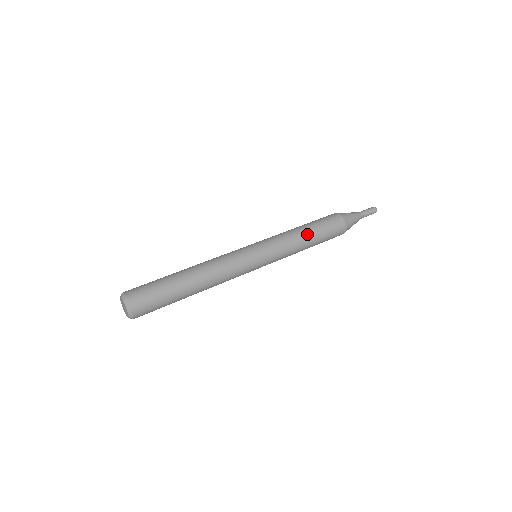
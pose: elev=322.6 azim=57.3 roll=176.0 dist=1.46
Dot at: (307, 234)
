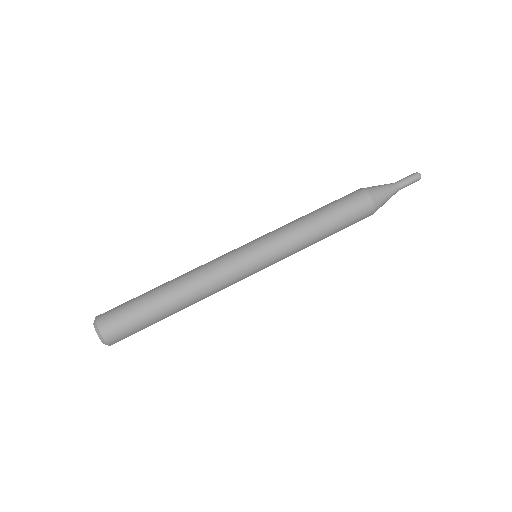
Dot at: (320, 223)
